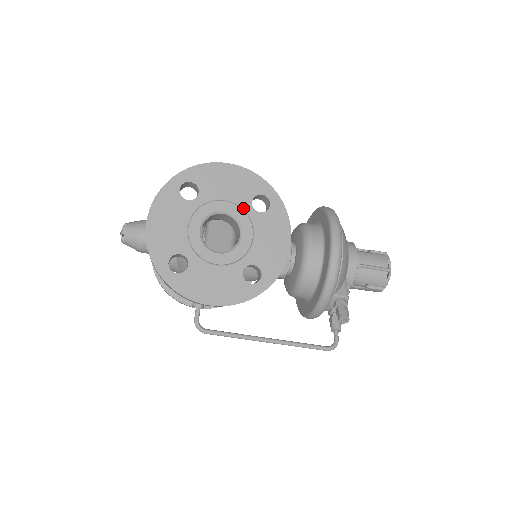
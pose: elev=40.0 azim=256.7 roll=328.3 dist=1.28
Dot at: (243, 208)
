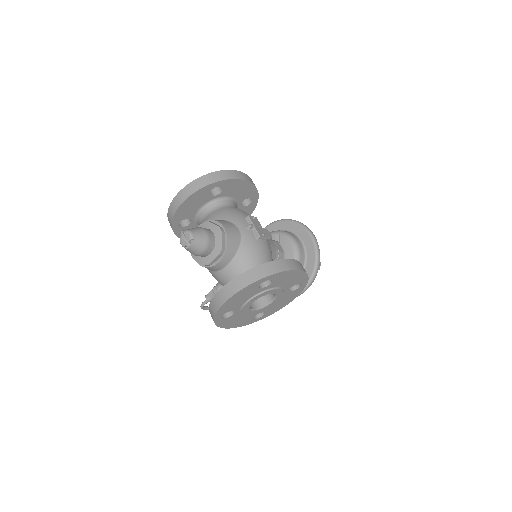
Dot at: (284, 290)
